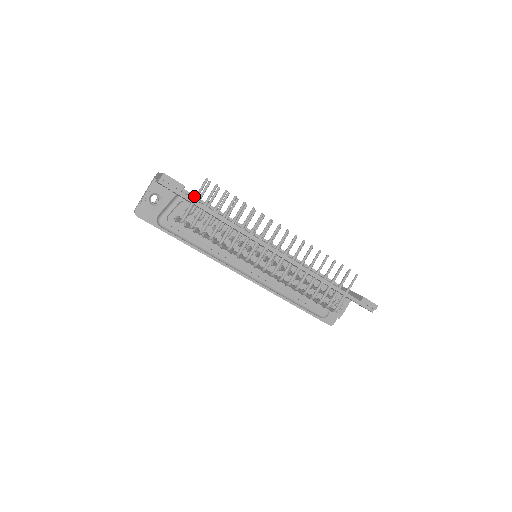
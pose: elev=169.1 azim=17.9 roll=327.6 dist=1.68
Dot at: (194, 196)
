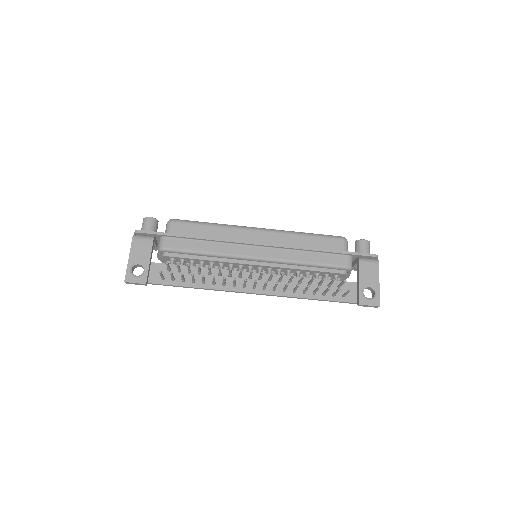
Dot at: (174, 236)
